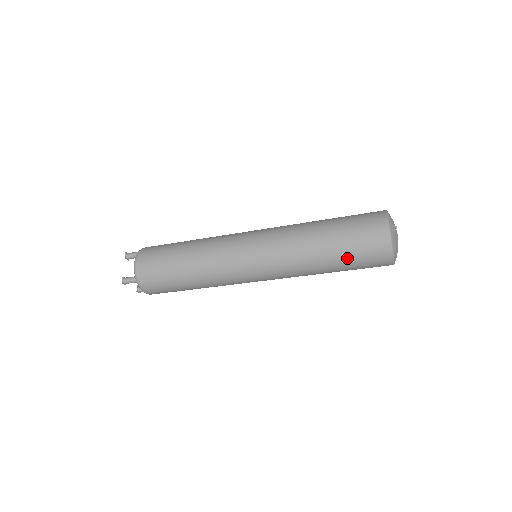
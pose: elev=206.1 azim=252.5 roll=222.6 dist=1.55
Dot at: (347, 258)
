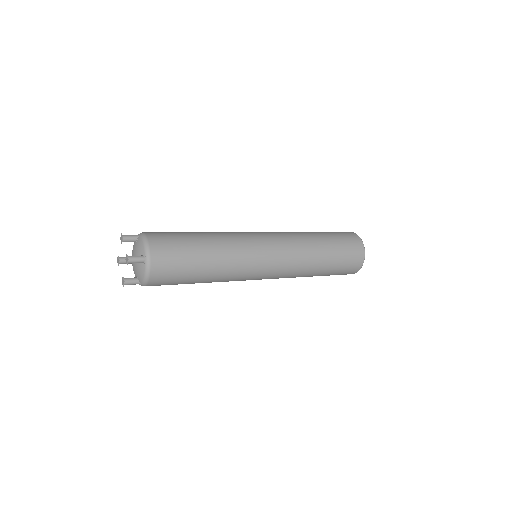
Dot at: (338, 257)
